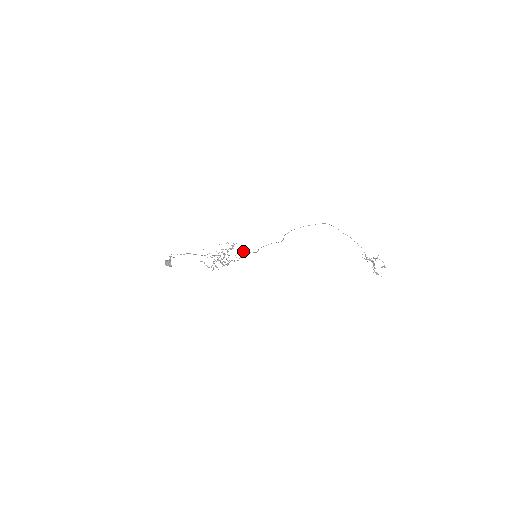
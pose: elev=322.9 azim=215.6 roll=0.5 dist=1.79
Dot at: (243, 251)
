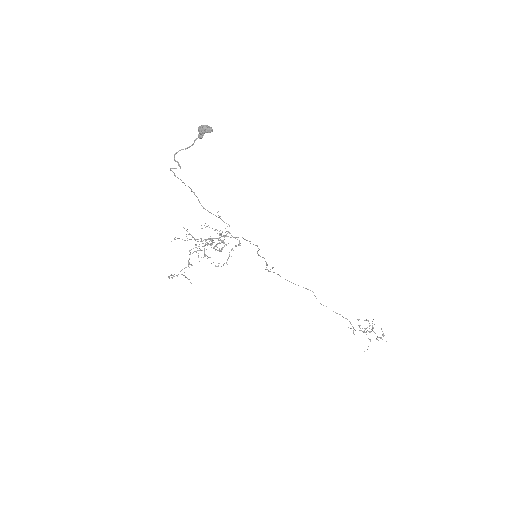
Dot at: (239, 244)
